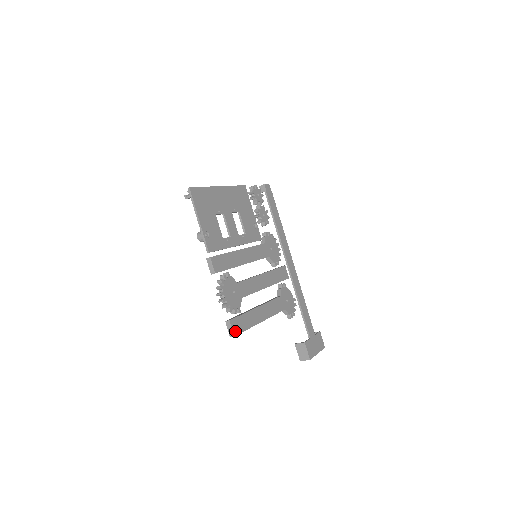
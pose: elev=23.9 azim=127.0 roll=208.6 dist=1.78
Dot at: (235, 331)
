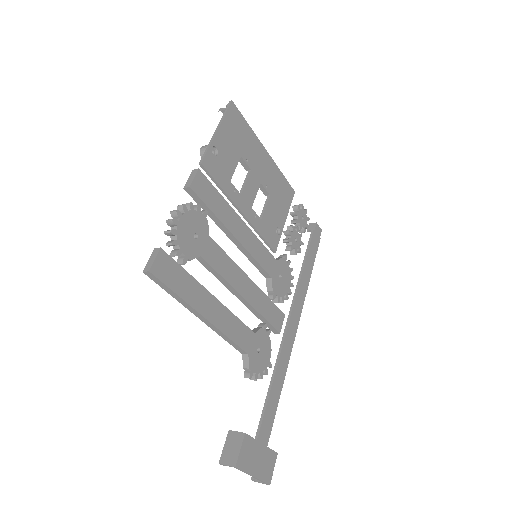
Dot at: (156, 268)
